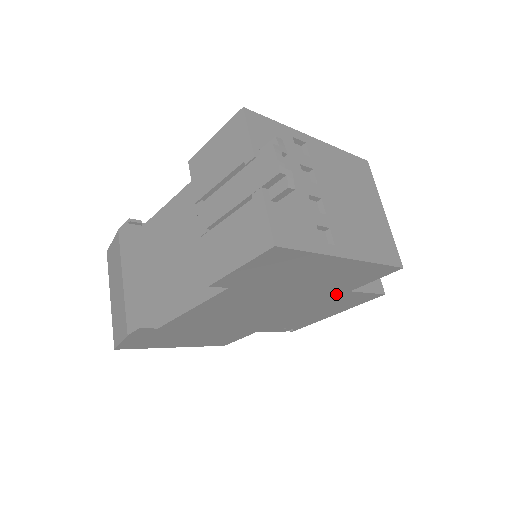
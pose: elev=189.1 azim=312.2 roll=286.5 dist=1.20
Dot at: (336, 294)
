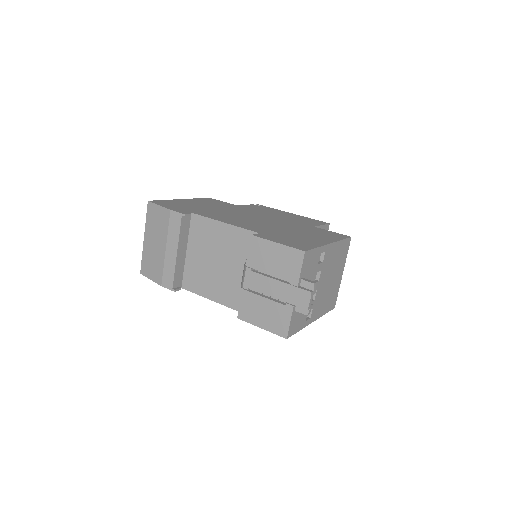
Dot at: occluded
